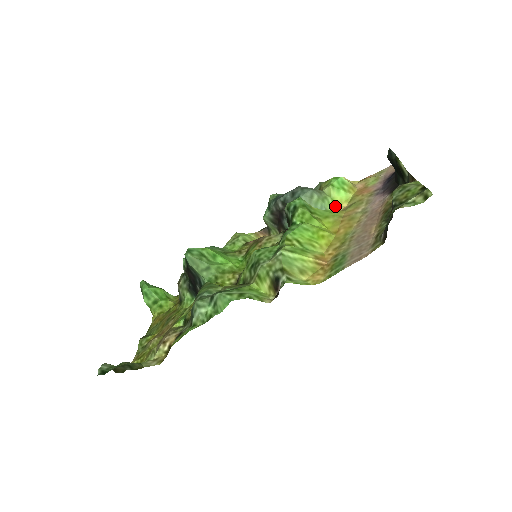
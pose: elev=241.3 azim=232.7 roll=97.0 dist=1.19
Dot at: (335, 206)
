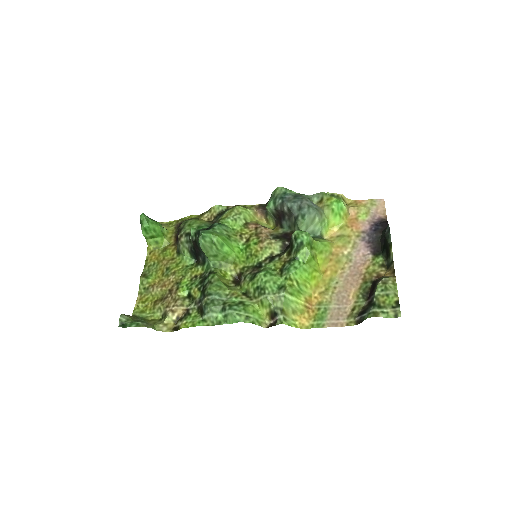
Dot at: (328, 228)
